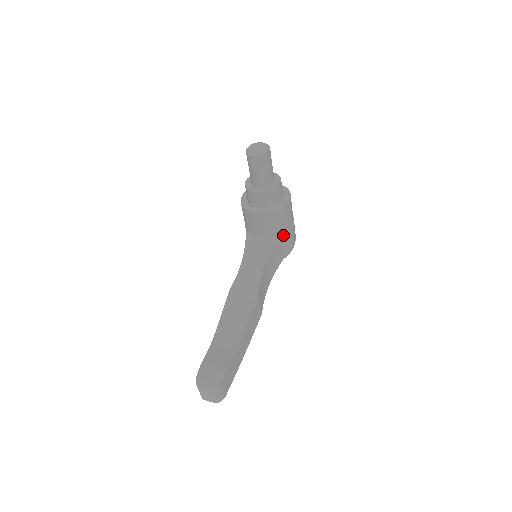
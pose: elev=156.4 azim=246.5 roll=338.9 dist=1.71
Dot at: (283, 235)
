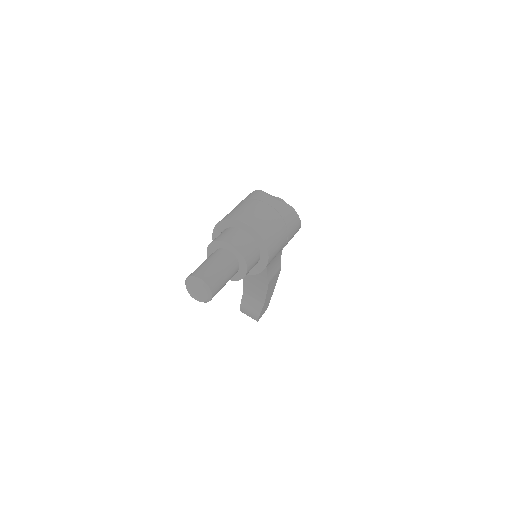
Dot at: occluded
